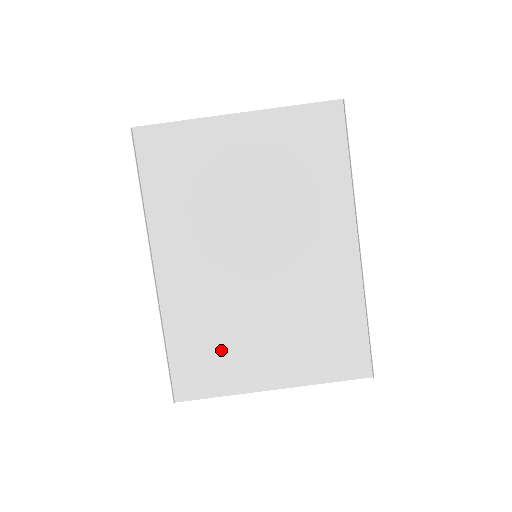
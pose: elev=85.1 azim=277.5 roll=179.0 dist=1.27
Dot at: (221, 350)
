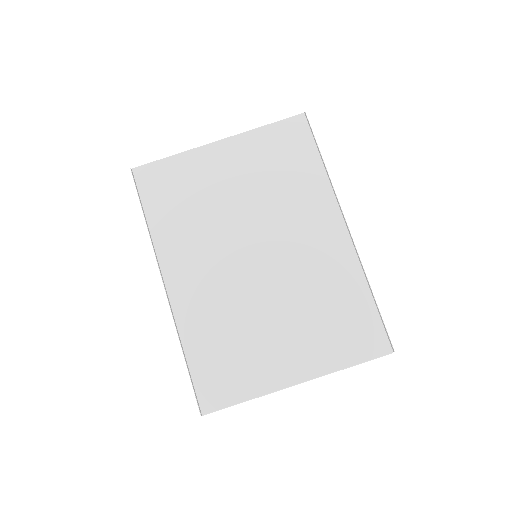
Dot at: (239, 352)
